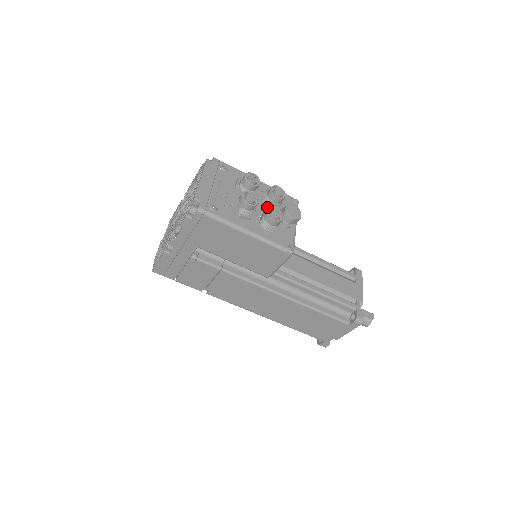
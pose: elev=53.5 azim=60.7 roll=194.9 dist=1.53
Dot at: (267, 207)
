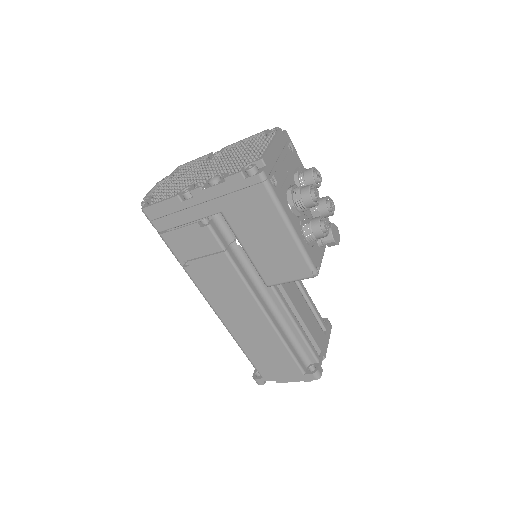
Dot at: (311, 214)
